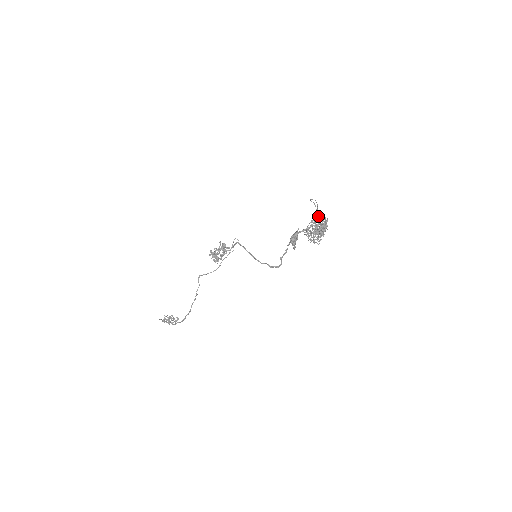
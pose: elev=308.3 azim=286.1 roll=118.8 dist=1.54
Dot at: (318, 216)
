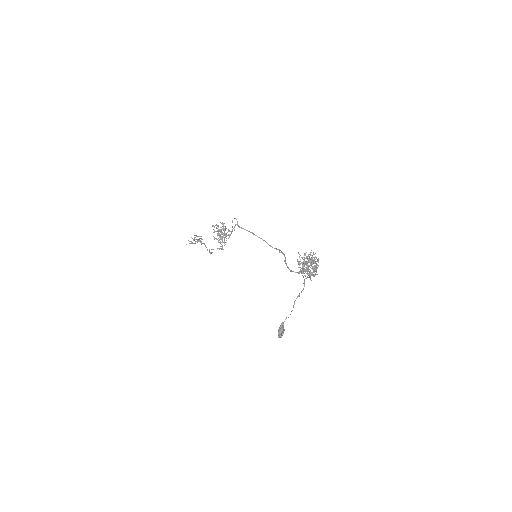
Dot at: occluded
